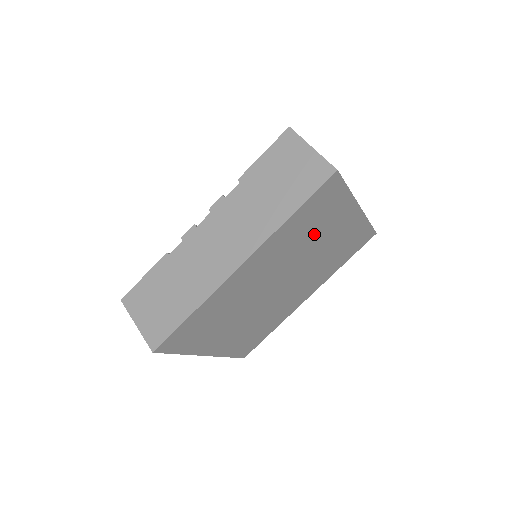
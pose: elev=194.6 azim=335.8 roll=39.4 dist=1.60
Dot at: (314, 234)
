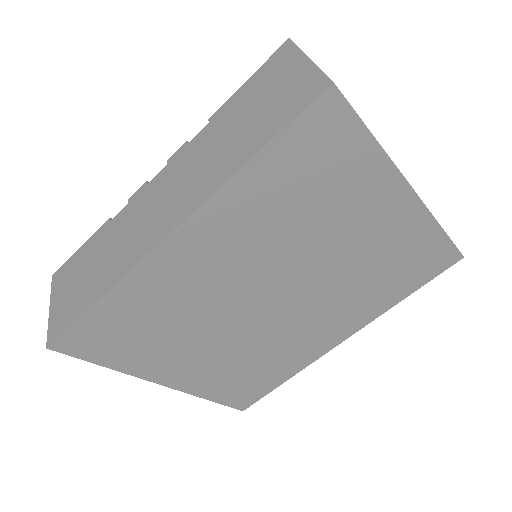
Dot at: (318, 217)
